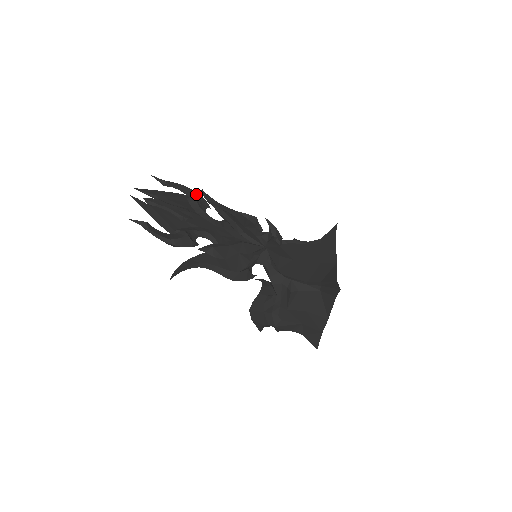
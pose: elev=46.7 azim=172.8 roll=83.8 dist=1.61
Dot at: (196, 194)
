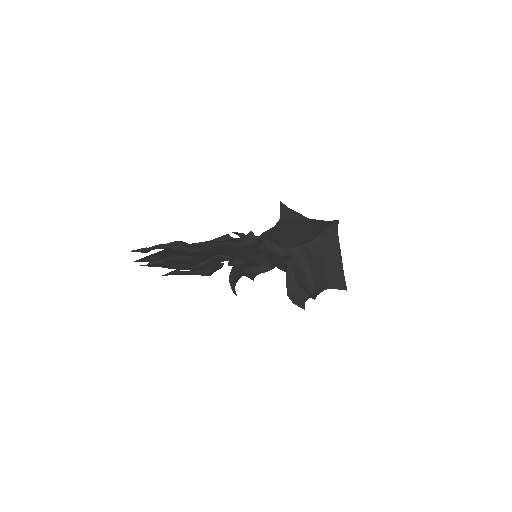
Dot at: (176, 243)
